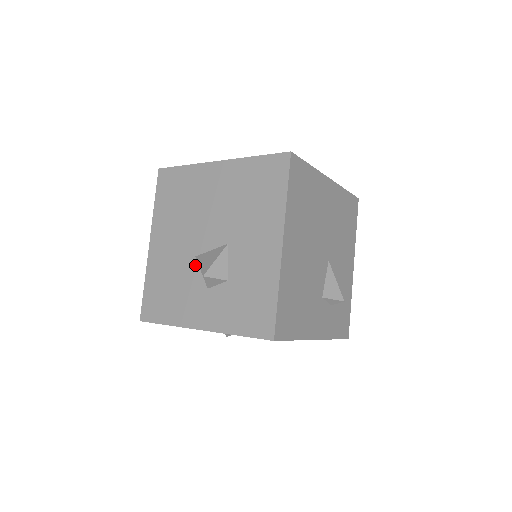
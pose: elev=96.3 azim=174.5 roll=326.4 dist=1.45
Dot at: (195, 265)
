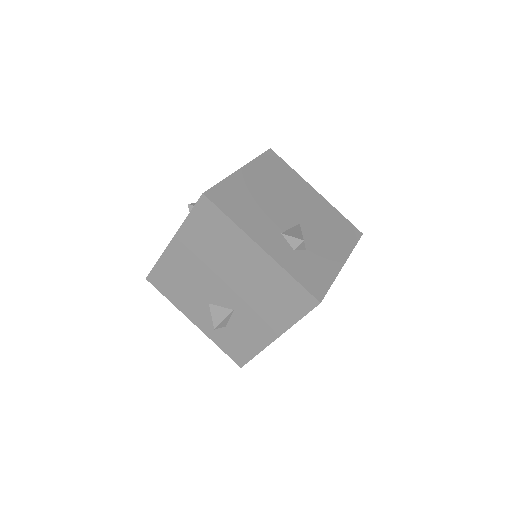
Dot at: occluded
